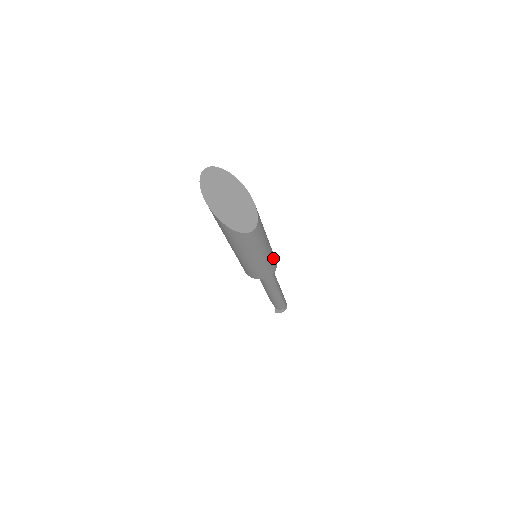
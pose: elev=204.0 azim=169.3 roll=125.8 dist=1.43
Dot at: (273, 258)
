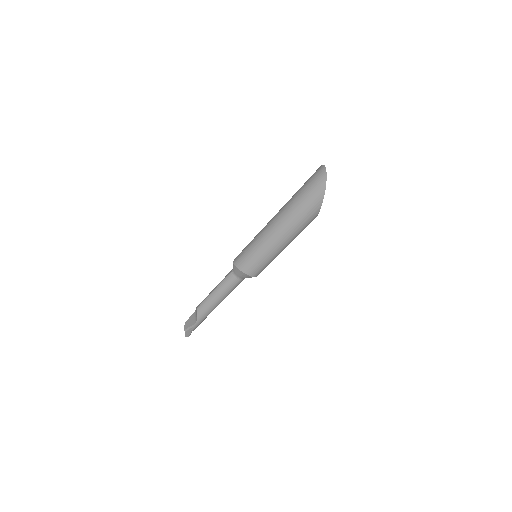
Dot at: occluded
